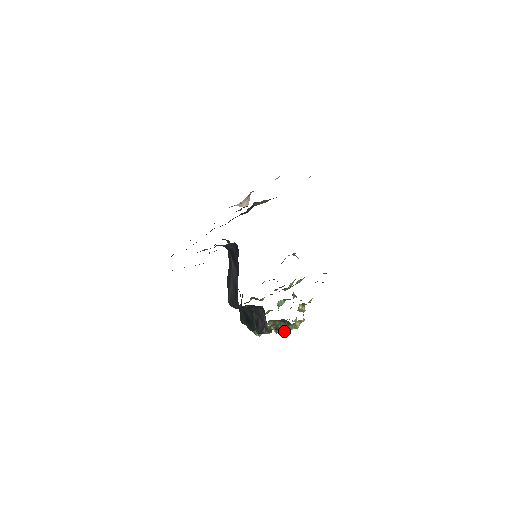
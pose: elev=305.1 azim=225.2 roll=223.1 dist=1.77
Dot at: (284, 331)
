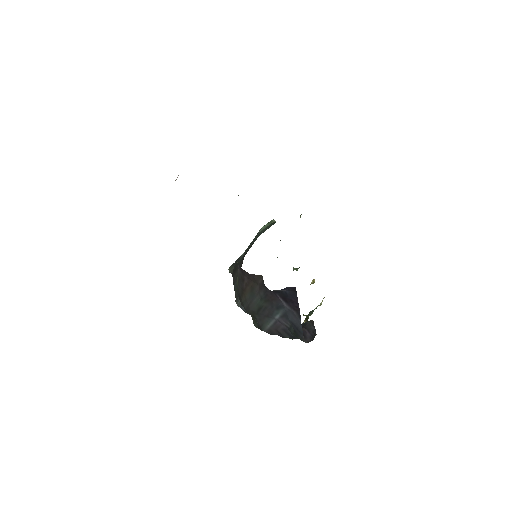
Dot at: occluded
